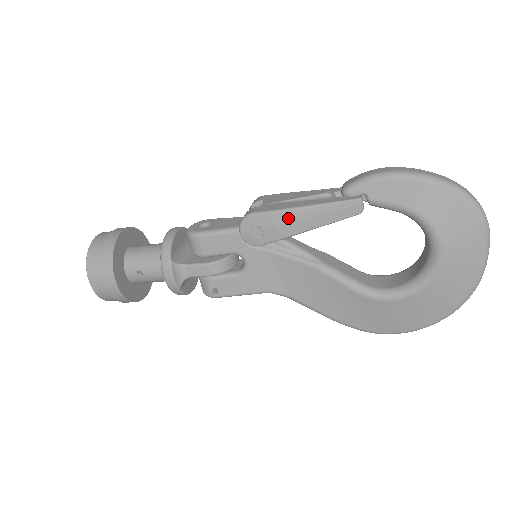
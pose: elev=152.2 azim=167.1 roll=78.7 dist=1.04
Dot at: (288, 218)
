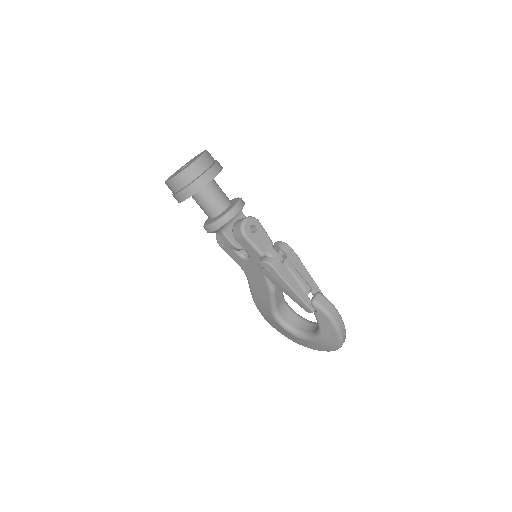
Dot at: (283, 285)
